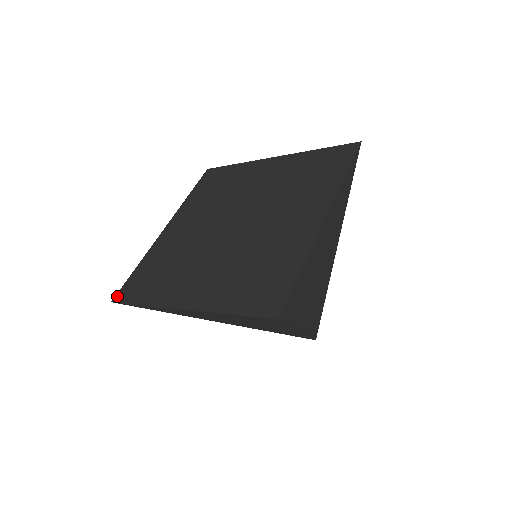
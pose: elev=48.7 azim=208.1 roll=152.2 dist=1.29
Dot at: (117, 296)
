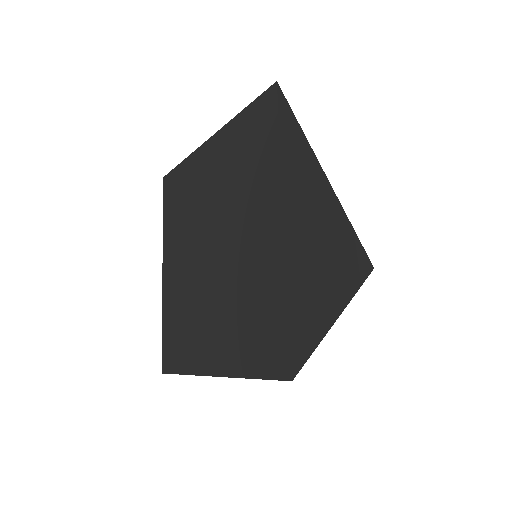
Dot at: (163, 366)
